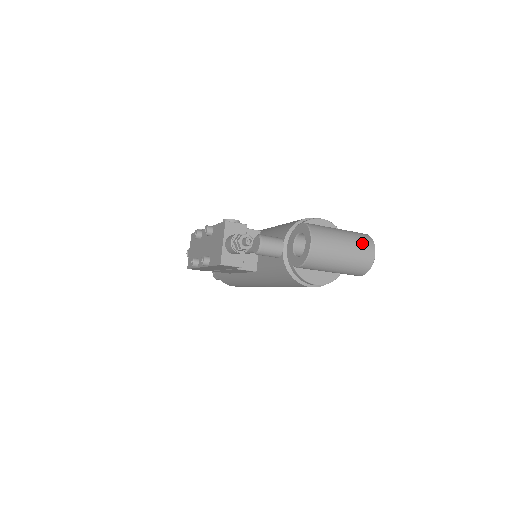
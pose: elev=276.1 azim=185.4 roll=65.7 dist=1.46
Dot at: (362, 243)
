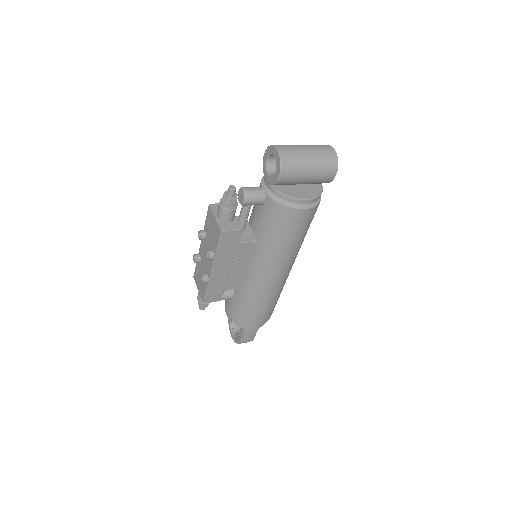
Dot at: (318, 145)
